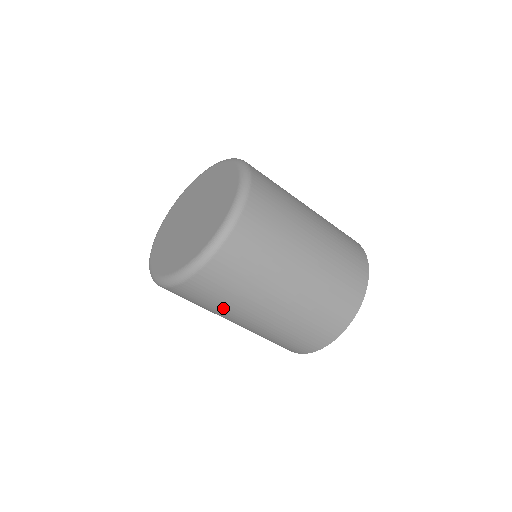
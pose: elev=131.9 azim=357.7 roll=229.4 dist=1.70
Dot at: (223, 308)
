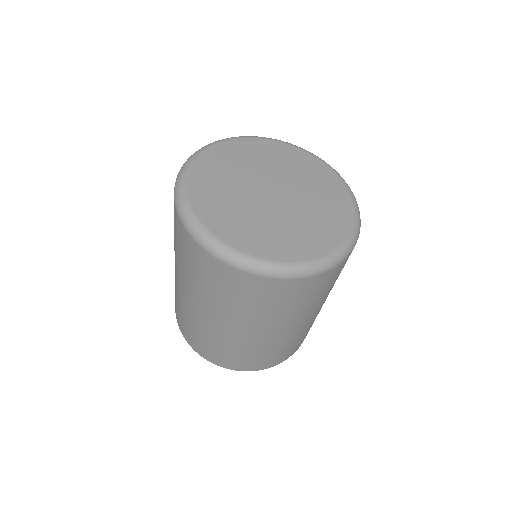
Dot at: (294, 312)
